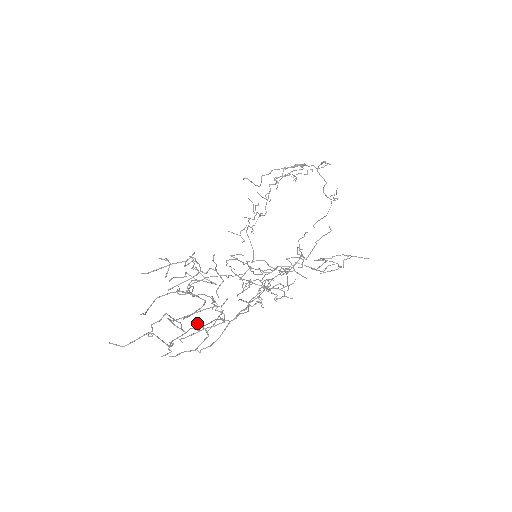
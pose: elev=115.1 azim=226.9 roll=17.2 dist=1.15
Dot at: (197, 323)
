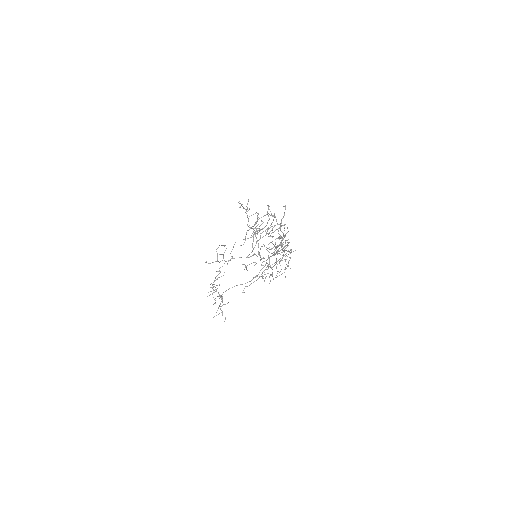
Dot at: (275, 246)
